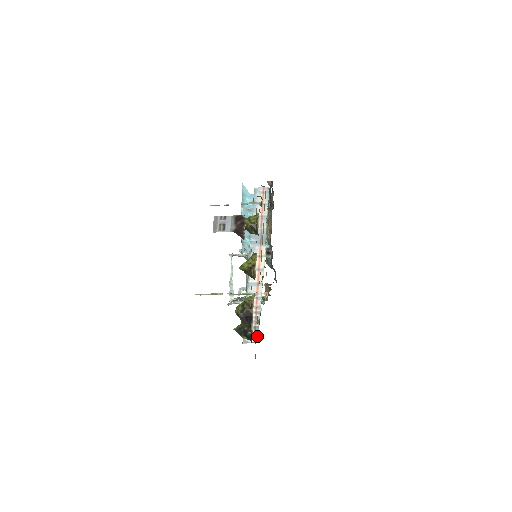
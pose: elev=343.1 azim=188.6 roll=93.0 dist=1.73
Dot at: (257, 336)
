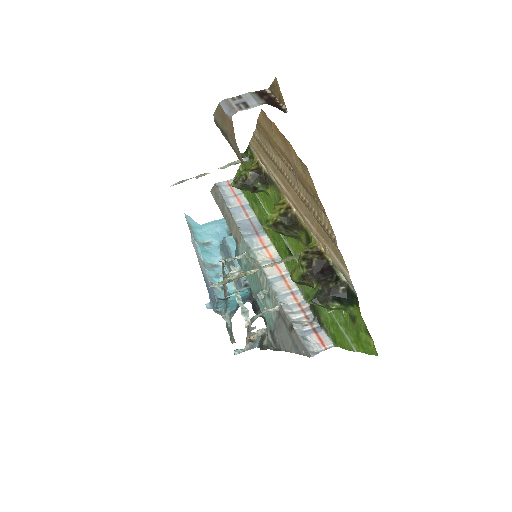
Dot at: (325, 339)
